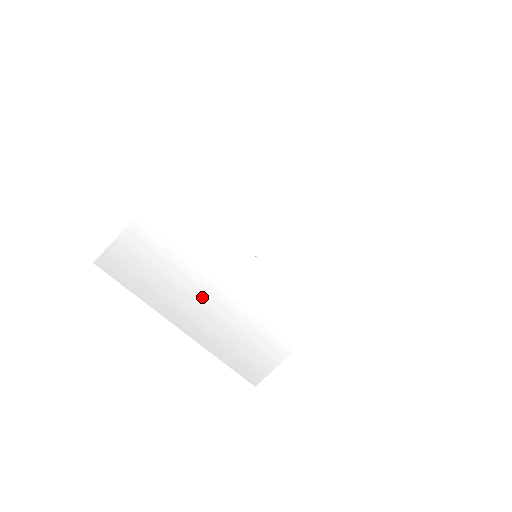
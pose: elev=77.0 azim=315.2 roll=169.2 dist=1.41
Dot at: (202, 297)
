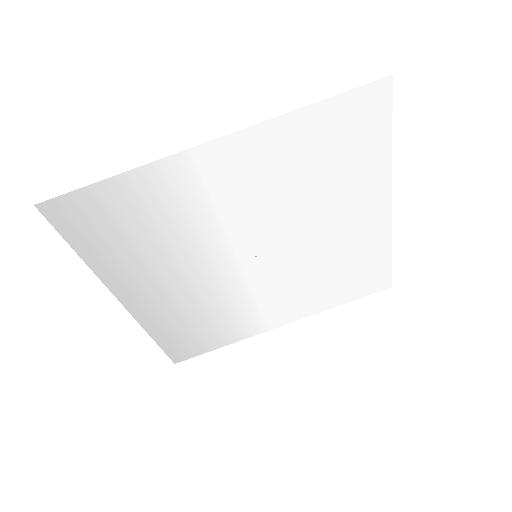
Dot at: (168, 279)
